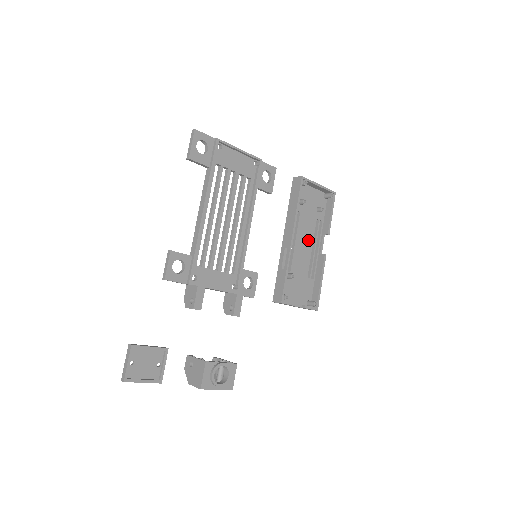
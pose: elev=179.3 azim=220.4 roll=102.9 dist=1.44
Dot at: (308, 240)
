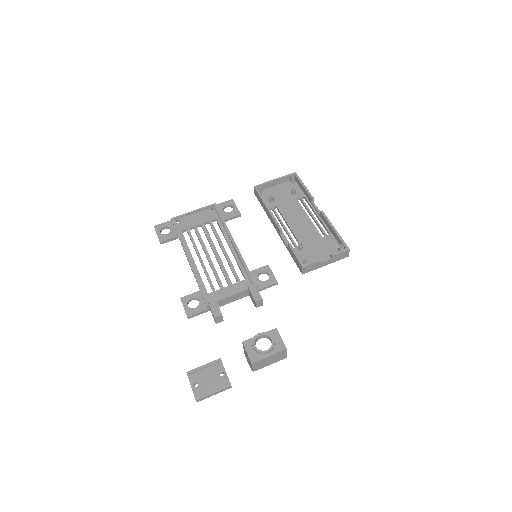
Dot at: (300, 216)
